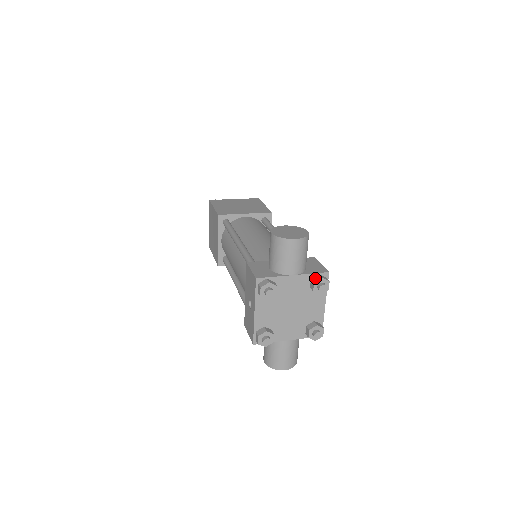
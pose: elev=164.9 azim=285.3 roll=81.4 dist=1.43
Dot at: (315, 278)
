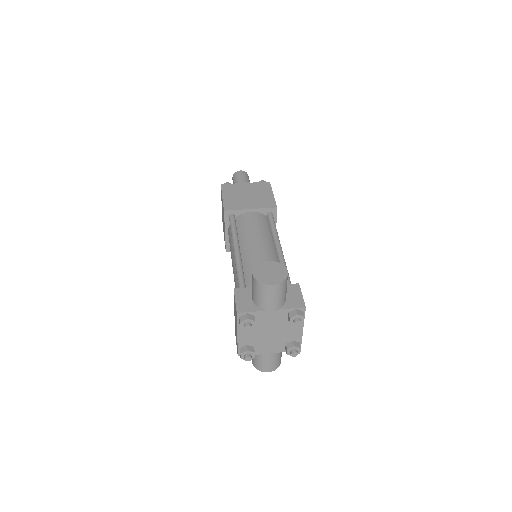
Dot at: (292, 313)
